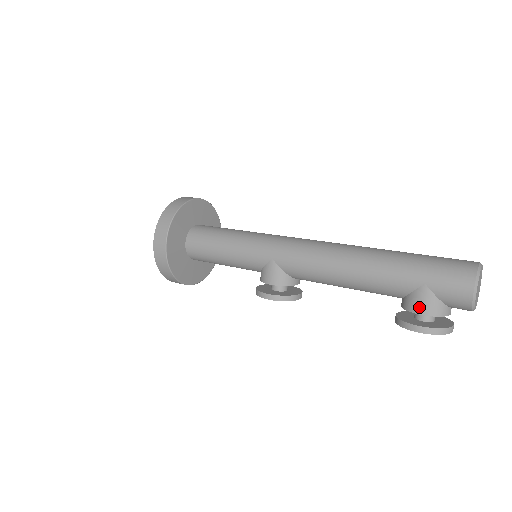
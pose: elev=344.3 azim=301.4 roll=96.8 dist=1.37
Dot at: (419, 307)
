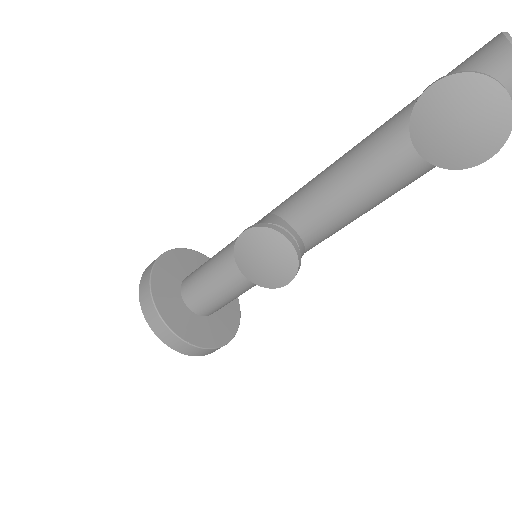
Dot at: occluded
